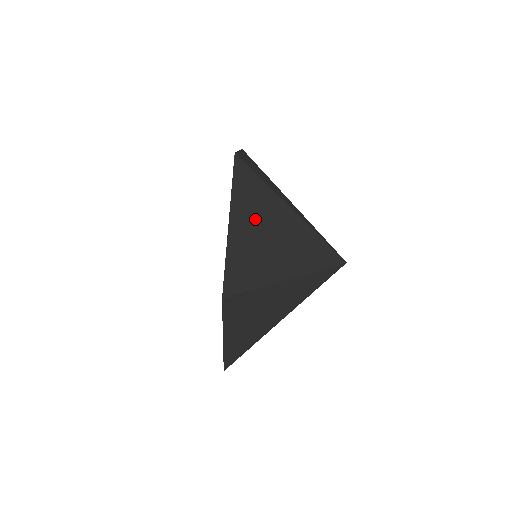
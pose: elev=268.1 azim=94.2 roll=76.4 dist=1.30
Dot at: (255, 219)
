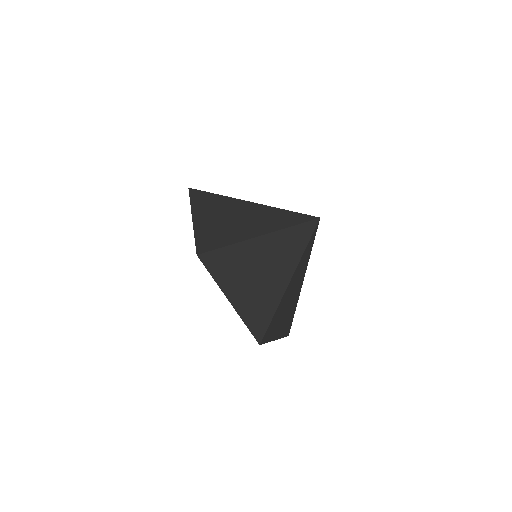
Dot at: (241, 277)
